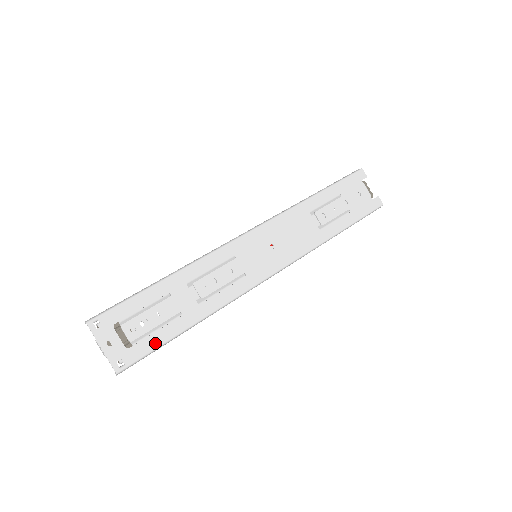
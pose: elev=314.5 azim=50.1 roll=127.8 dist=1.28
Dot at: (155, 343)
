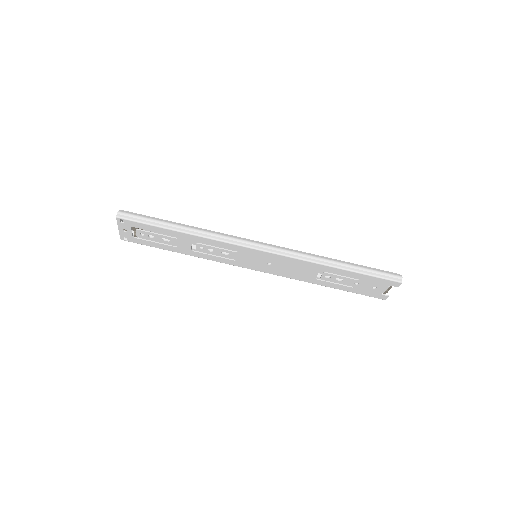
Dot at: (151, 245)
